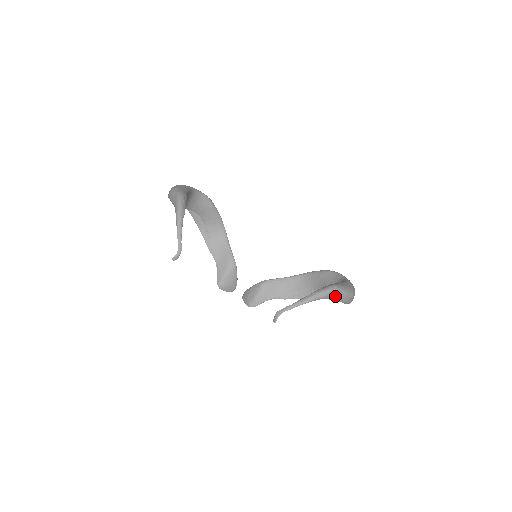
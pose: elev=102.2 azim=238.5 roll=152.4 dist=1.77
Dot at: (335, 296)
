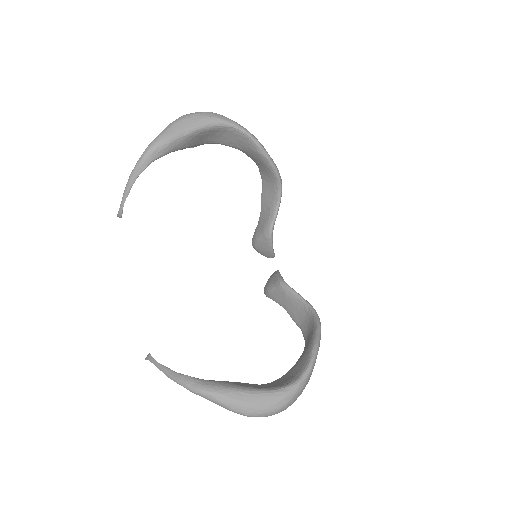
Dot at: (210, 400)
